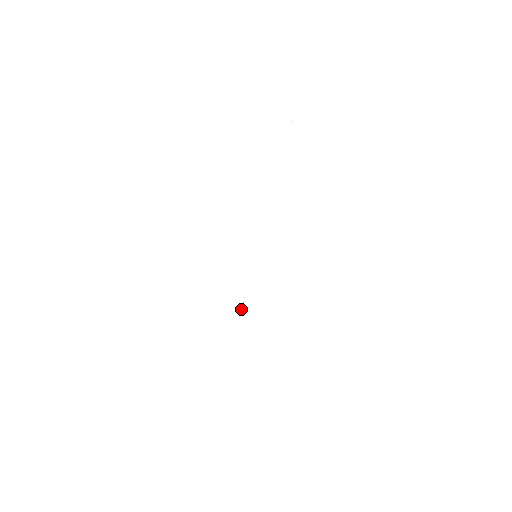
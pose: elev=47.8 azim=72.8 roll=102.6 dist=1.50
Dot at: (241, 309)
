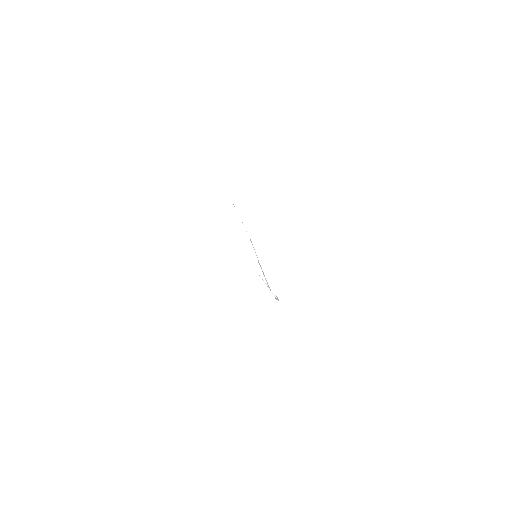
Dot at: occluded
